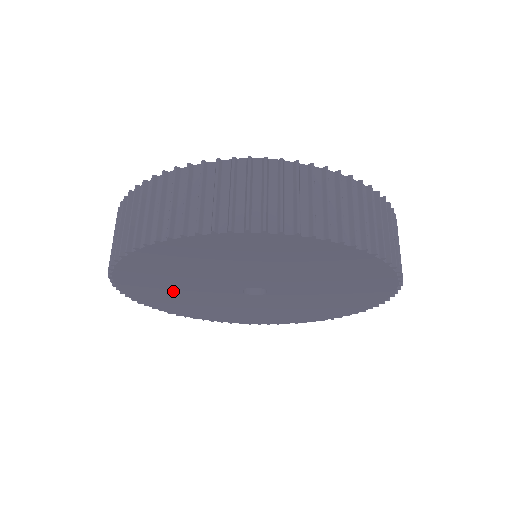
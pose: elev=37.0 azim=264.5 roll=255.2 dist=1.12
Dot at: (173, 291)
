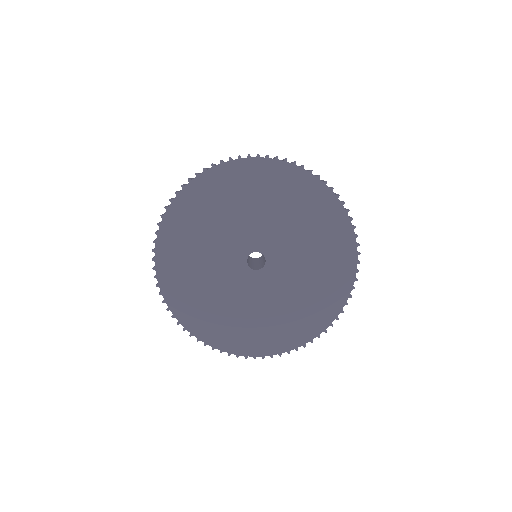
Dot at: (195, 262)
